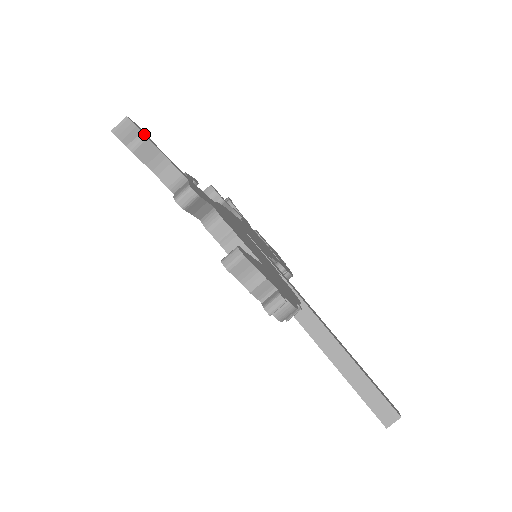
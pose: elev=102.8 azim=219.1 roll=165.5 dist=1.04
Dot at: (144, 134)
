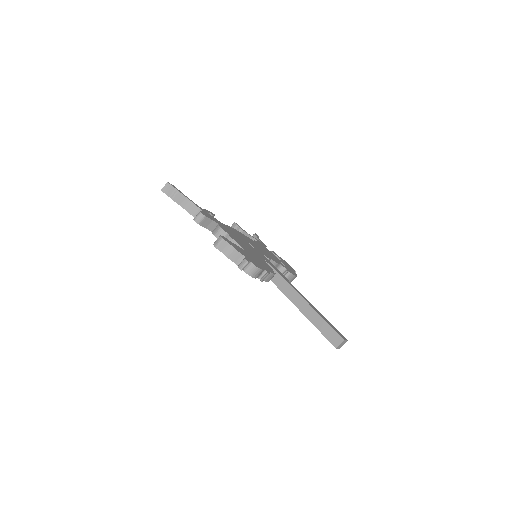
Dot at: (177, 189)
